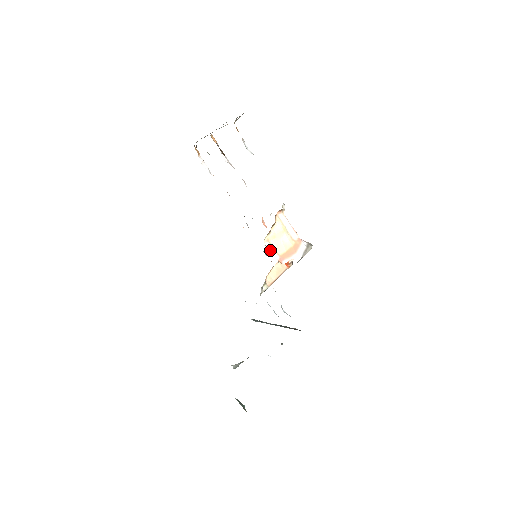
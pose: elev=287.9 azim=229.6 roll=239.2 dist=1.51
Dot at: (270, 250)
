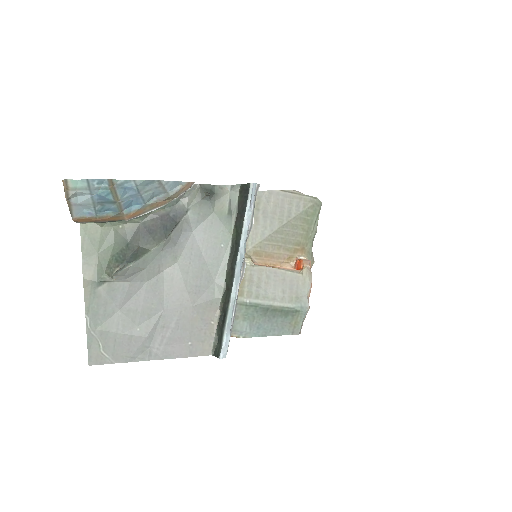
Dot at: occluded
